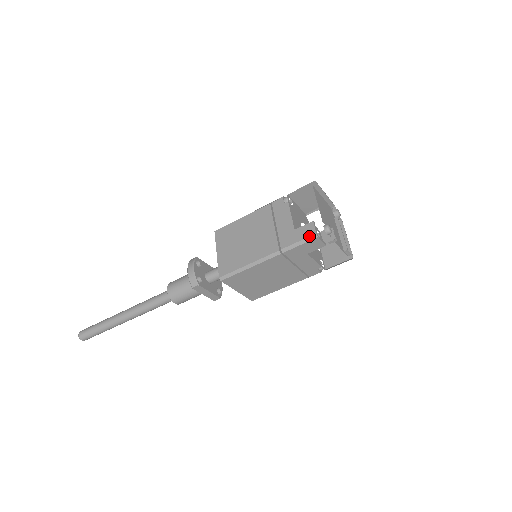
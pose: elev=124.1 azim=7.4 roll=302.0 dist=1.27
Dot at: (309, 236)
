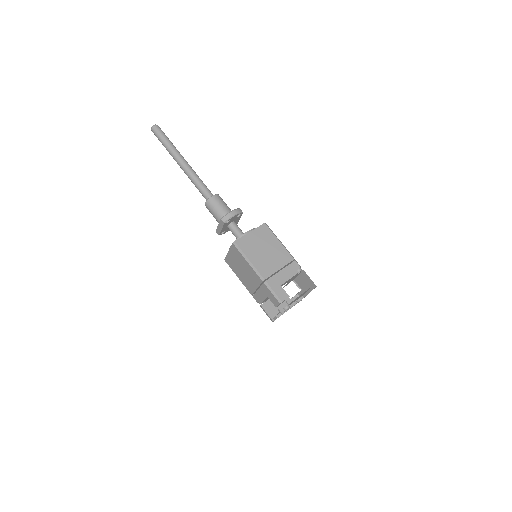
Dot at: (279, 298)
